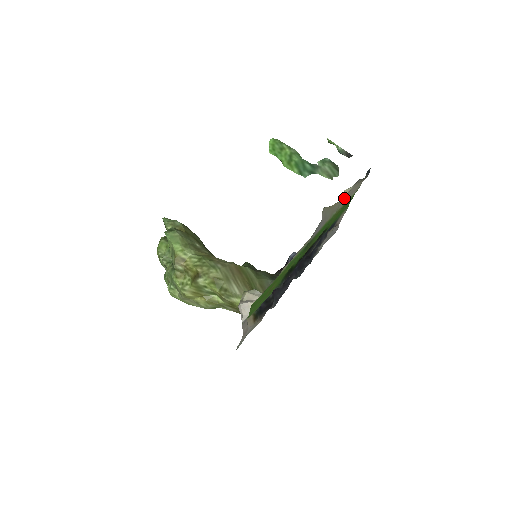
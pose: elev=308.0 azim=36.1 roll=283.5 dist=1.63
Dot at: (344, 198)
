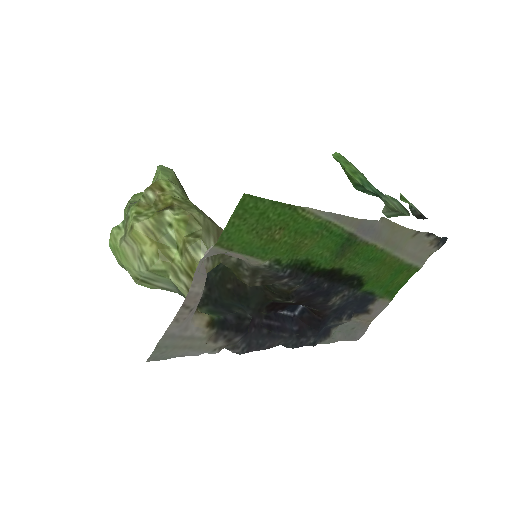
Dot at: (404, 251)
